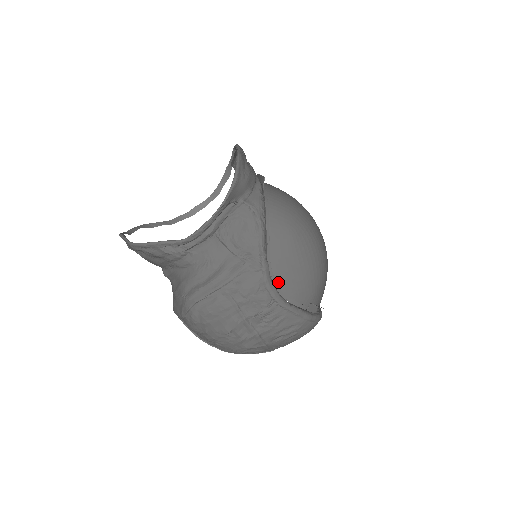
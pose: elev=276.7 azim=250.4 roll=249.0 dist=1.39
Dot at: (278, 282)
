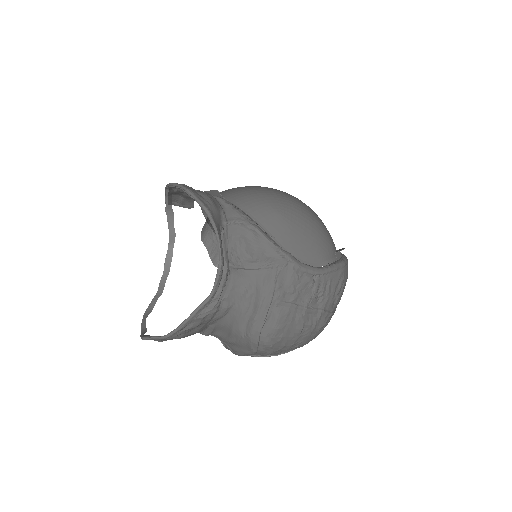
Dot at: (303, 259)
